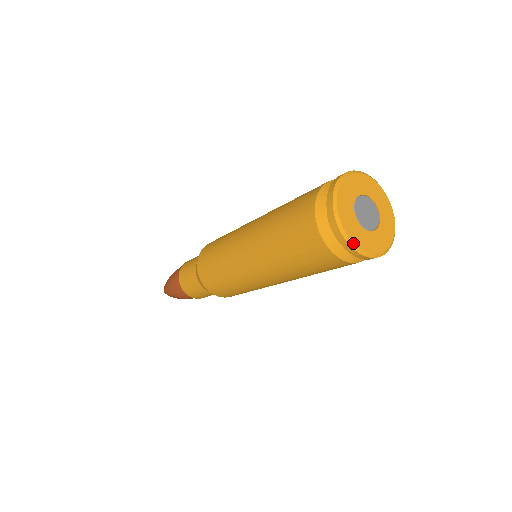
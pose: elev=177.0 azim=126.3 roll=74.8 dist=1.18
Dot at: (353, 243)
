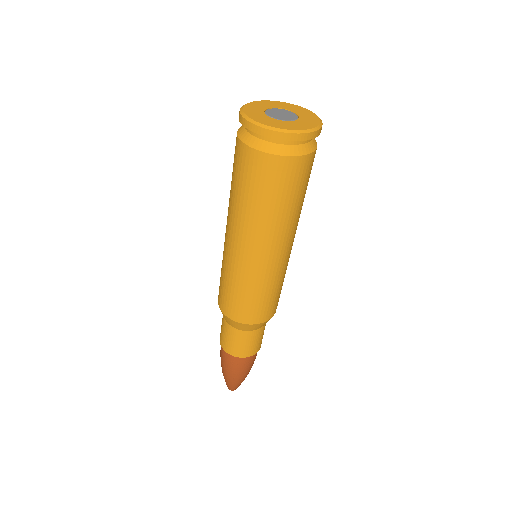
Dot at: (259, 123)
